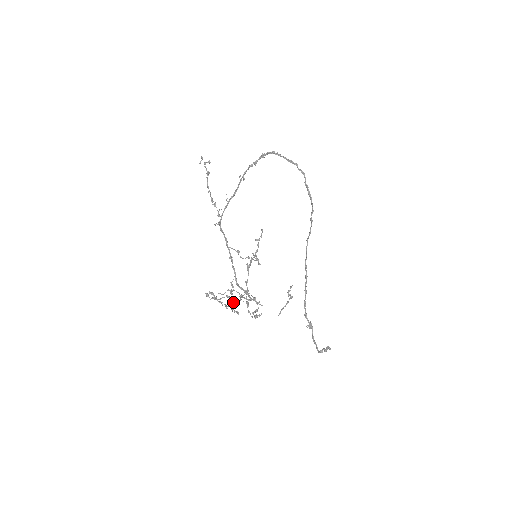
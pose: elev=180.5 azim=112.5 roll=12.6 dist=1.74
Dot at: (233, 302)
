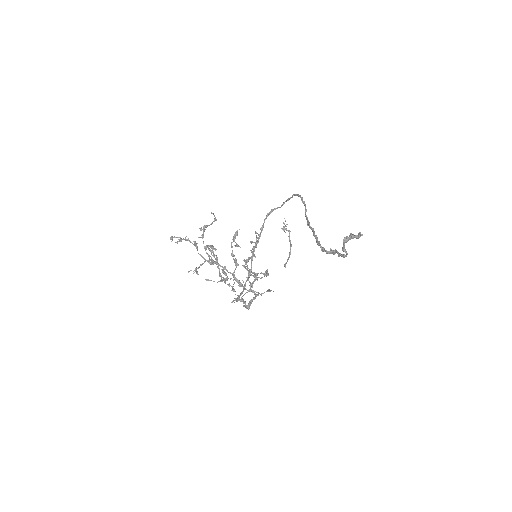
Dot at: (202, 234)
